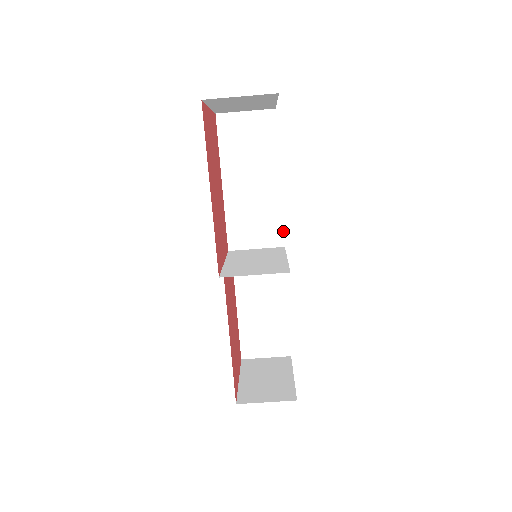
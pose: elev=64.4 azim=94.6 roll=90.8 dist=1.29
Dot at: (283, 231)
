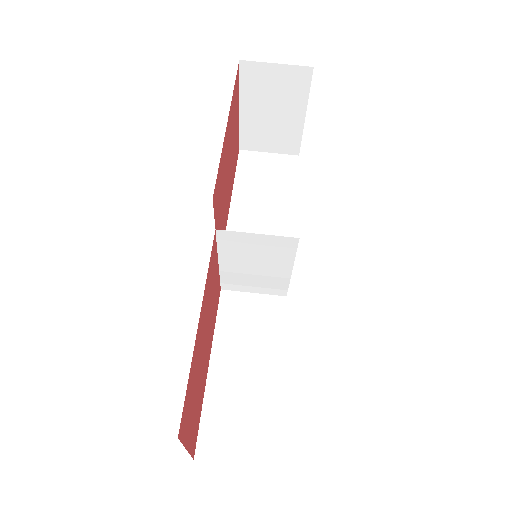
Dot at: occluded
